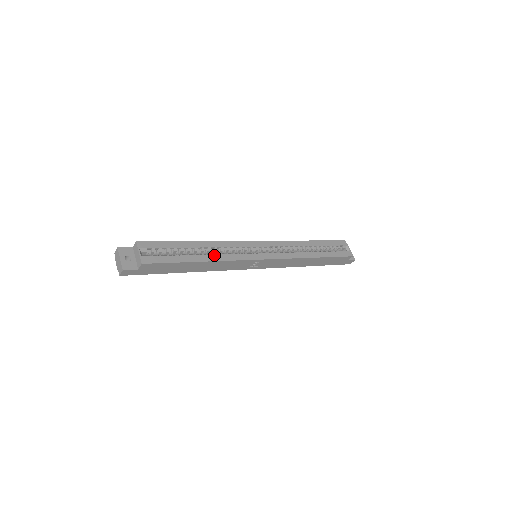
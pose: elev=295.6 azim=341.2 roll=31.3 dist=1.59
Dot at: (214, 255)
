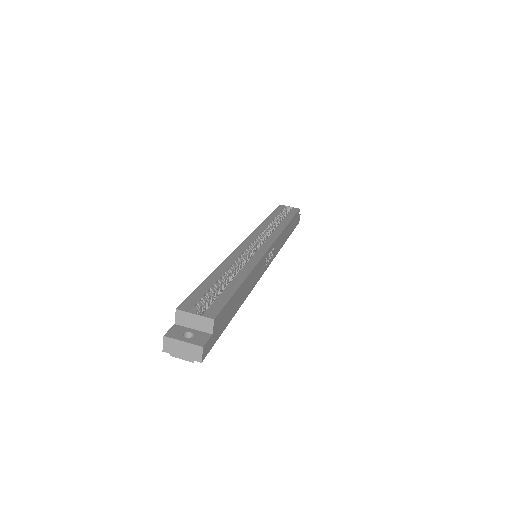
Dot at: (242, 269)
